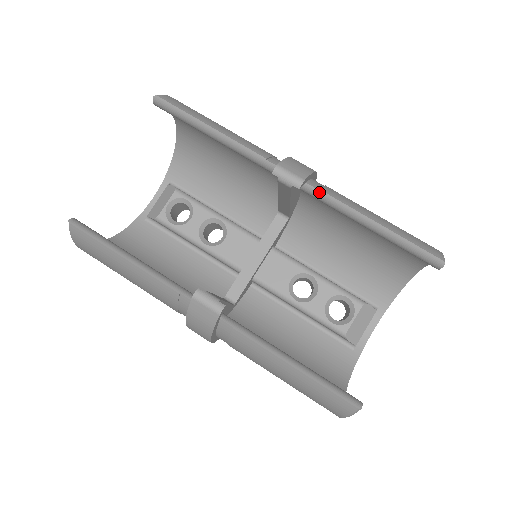
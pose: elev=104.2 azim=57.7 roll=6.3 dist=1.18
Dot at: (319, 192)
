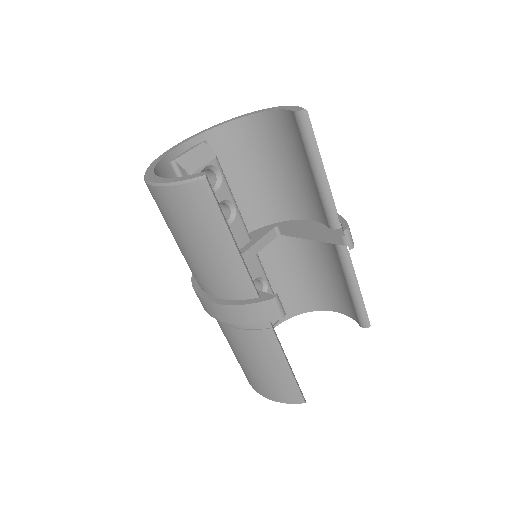
Dot at: (347, 253)
